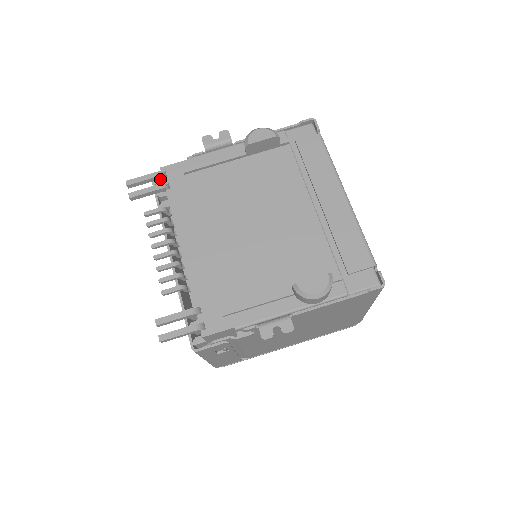
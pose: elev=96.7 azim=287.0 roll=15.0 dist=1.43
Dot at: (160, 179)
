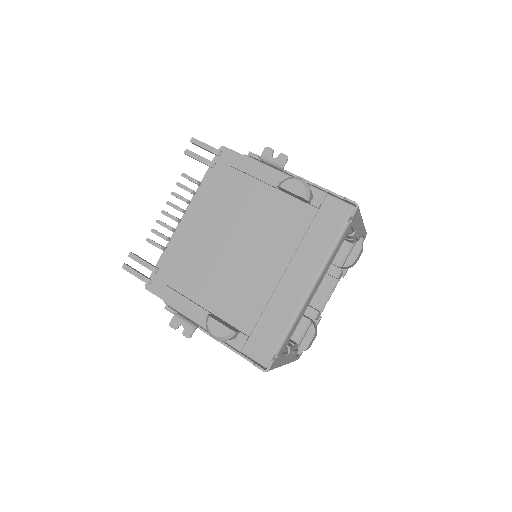
Dot at: (215, 154)
